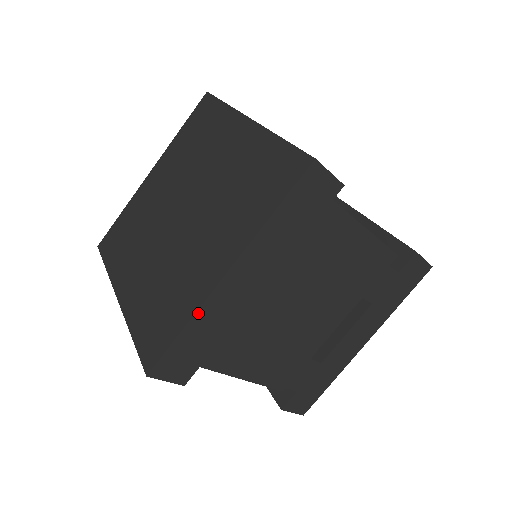
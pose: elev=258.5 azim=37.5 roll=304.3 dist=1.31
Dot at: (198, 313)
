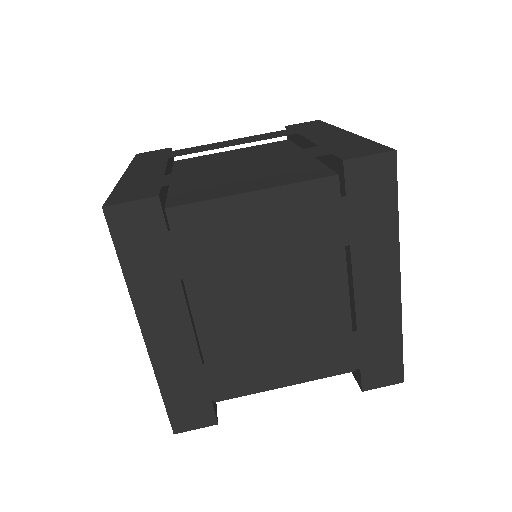
Dot at: (157, 373)
